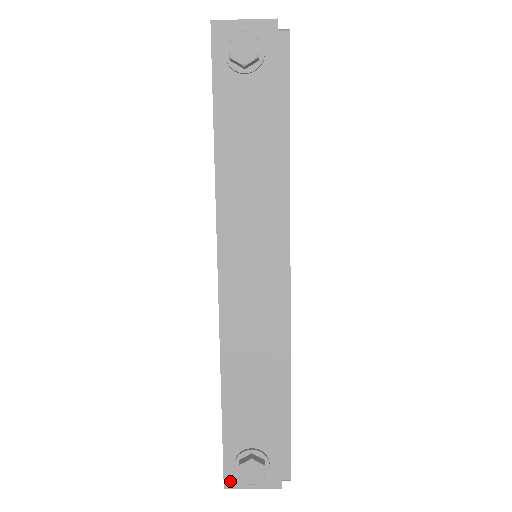
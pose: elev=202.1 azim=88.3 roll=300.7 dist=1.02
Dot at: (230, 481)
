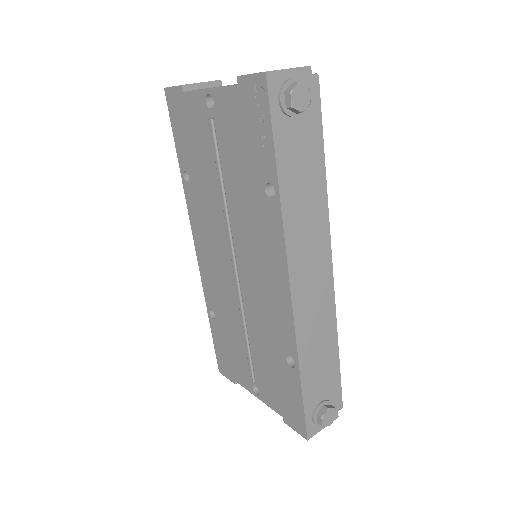
Dot at: (310, 433)
